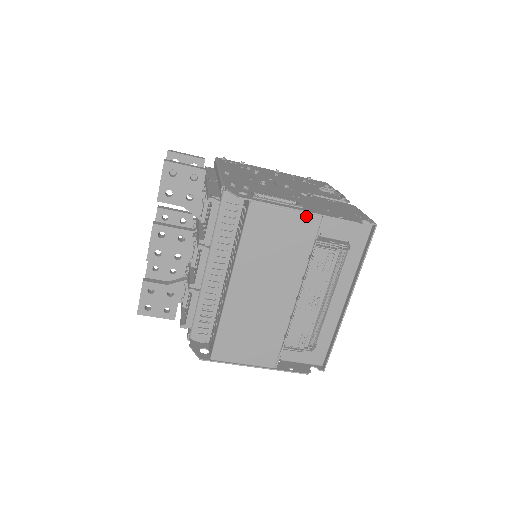
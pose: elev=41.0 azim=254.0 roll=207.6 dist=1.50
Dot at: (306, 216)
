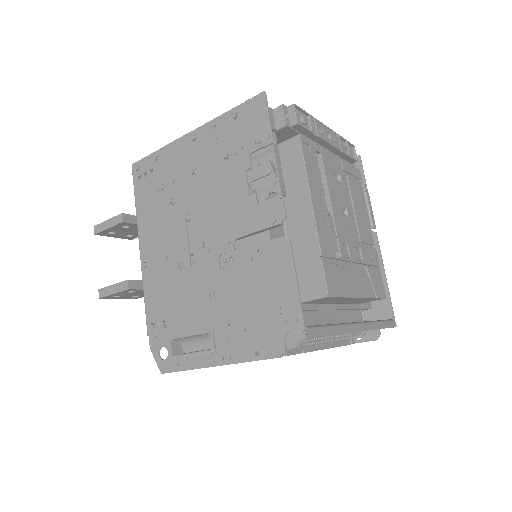
Dot at: occluded
